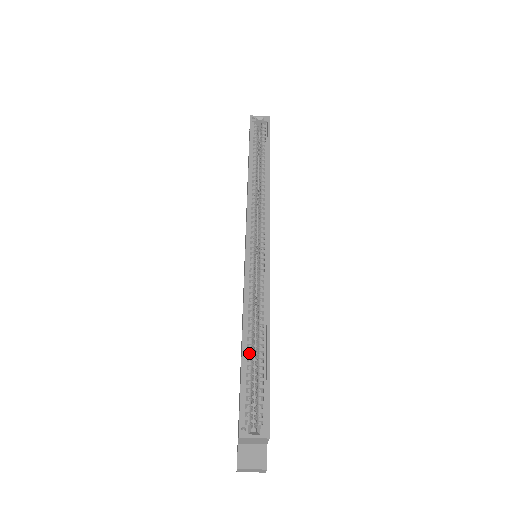
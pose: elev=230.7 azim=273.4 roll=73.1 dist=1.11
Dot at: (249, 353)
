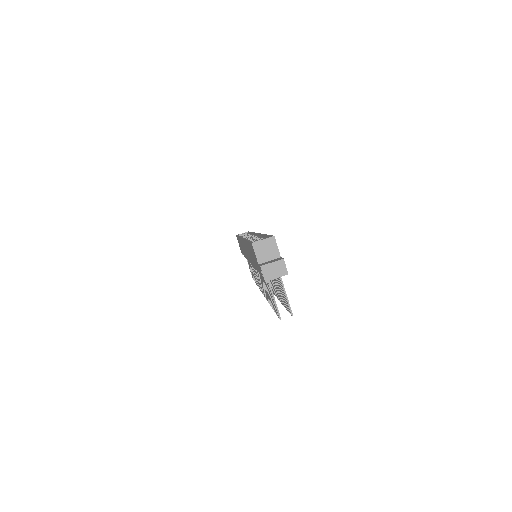
Dot at: occluded
